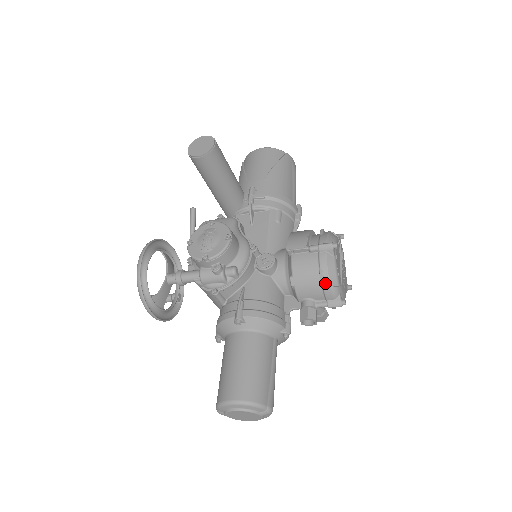
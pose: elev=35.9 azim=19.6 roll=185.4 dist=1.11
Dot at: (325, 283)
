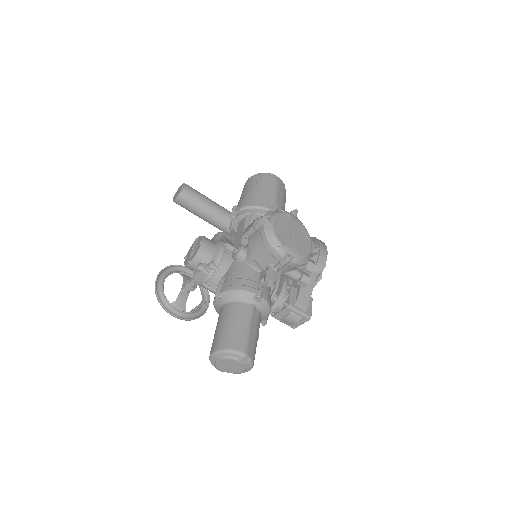
Dot at: (268, 247)
